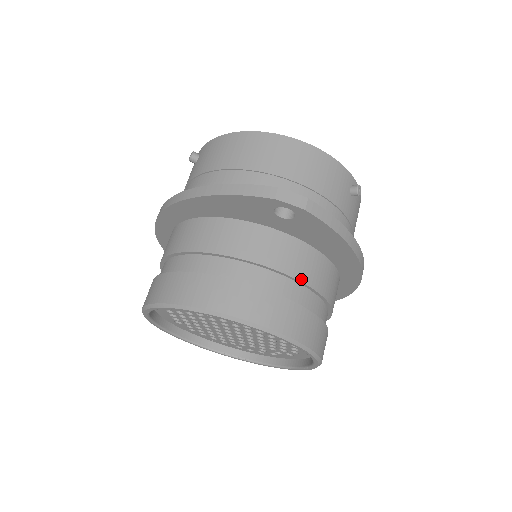
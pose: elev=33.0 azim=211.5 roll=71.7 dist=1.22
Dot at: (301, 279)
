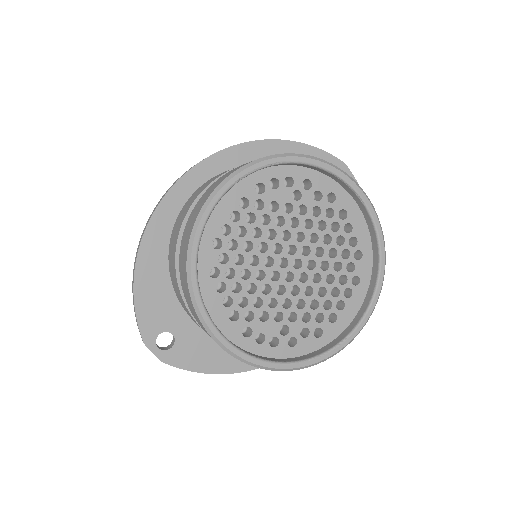
Dot at: occluded
